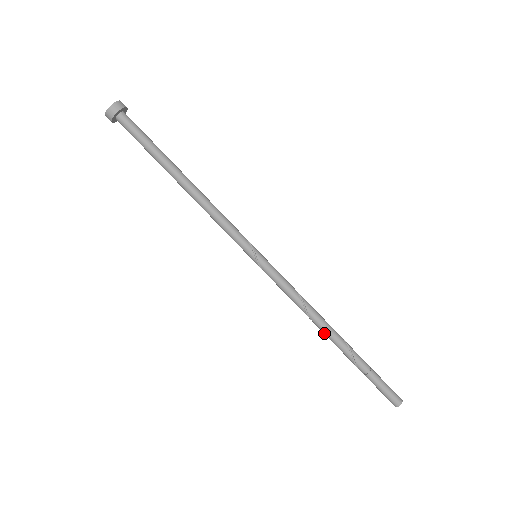
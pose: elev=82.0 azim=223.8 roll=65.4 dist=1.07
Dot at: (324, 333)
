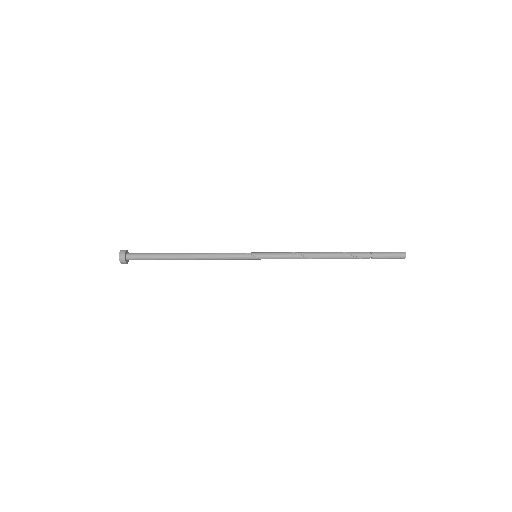
Dot at: occluded
